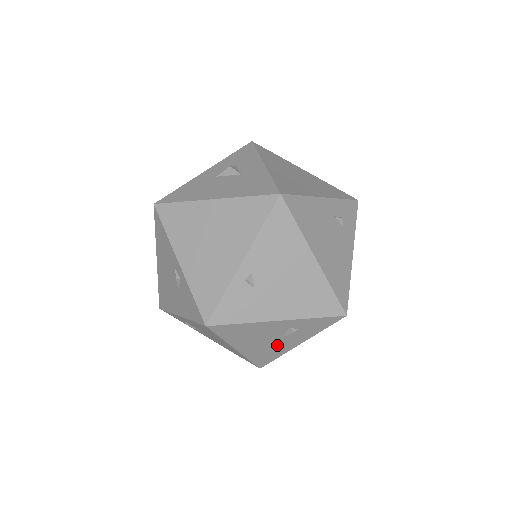
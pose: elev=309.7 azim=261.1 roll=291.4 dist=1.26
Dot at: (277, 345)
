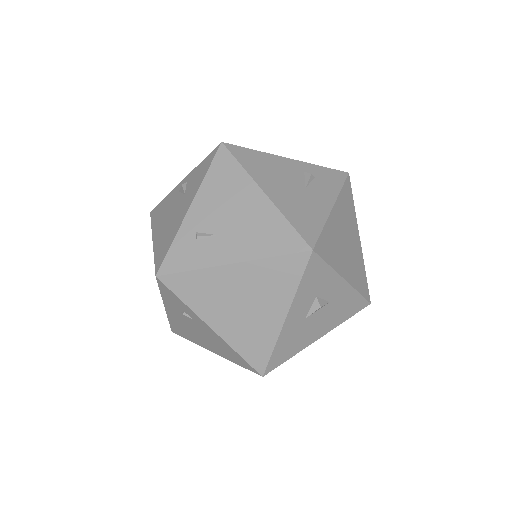
Dot at: (308, 200)
